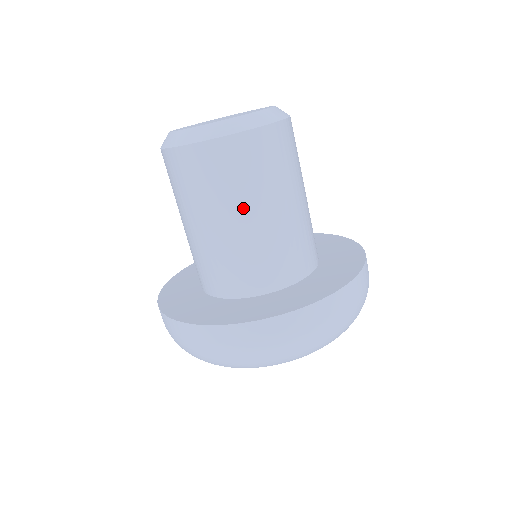
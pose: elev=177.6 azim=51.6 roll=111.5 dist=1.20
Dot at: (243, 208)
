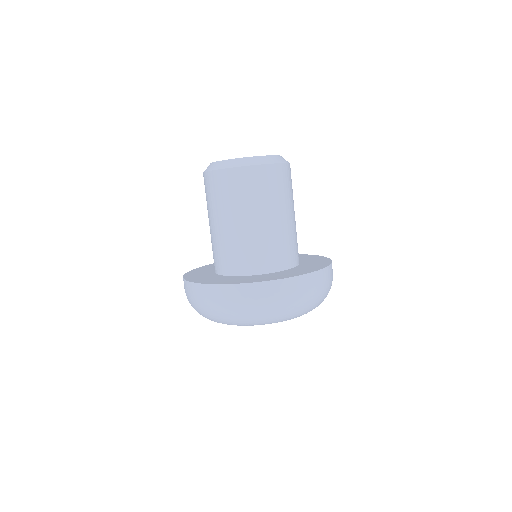
Dot at: (219, 216)
